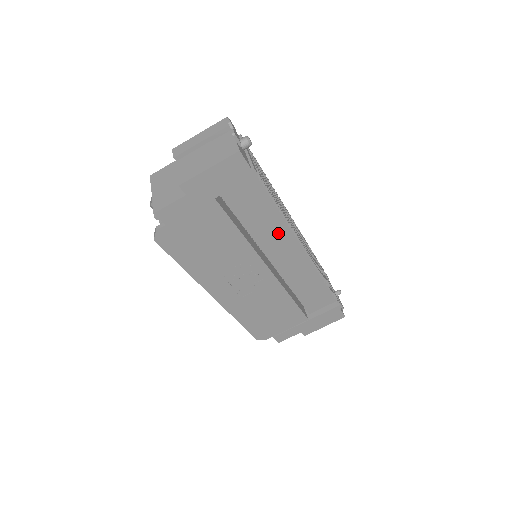
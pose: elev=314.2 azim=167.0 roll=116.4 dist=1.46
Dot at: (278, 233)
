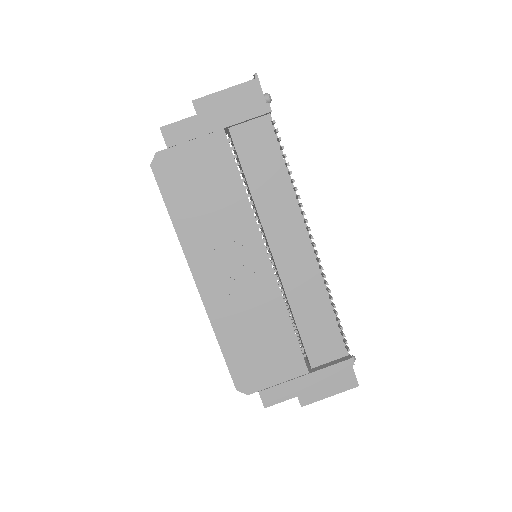
Dot at: (284, 208)
